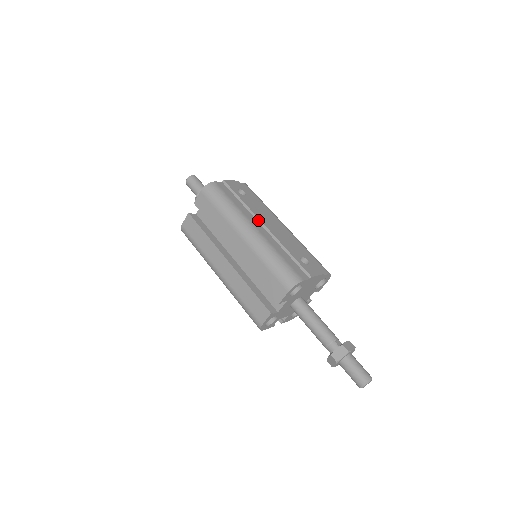
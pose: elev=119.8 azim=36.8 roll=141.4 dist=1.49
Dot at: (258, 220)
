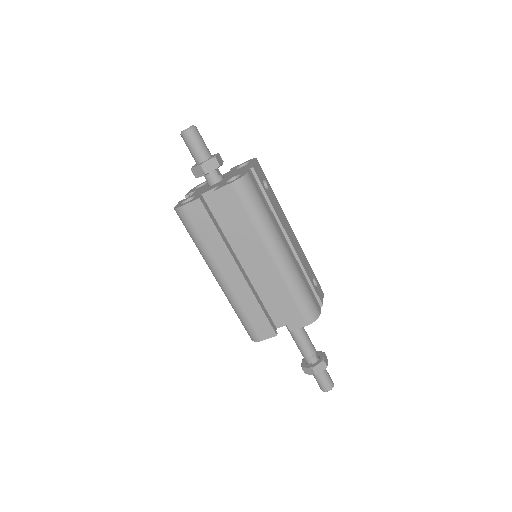
Dot at: (284, 232)
